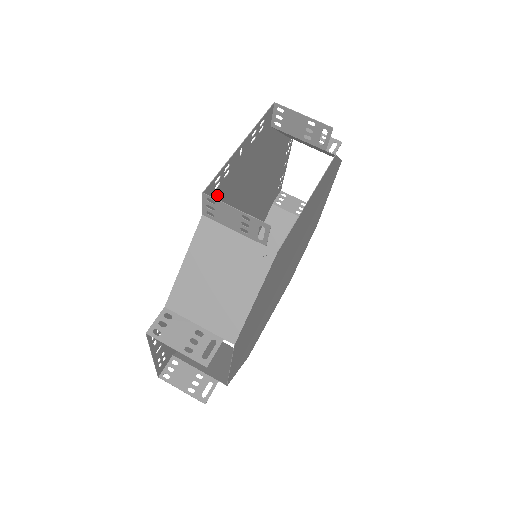
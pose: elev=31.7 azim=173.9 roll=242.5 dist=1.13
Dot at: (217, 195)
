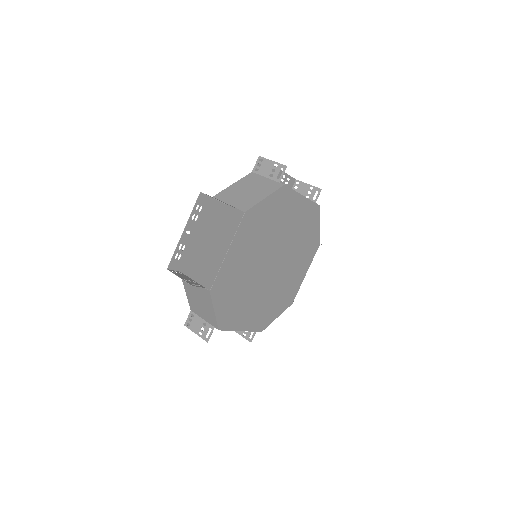
Dot at: occluded
